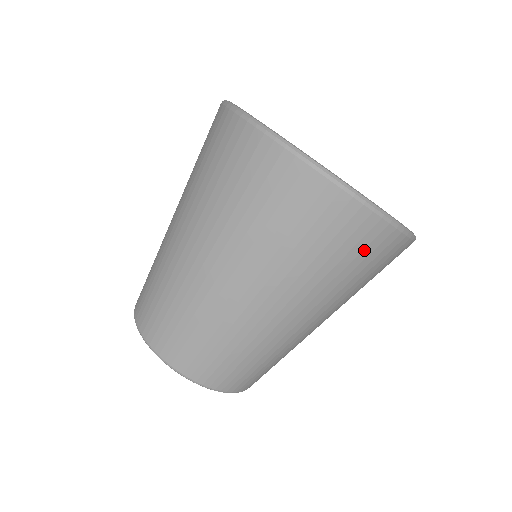
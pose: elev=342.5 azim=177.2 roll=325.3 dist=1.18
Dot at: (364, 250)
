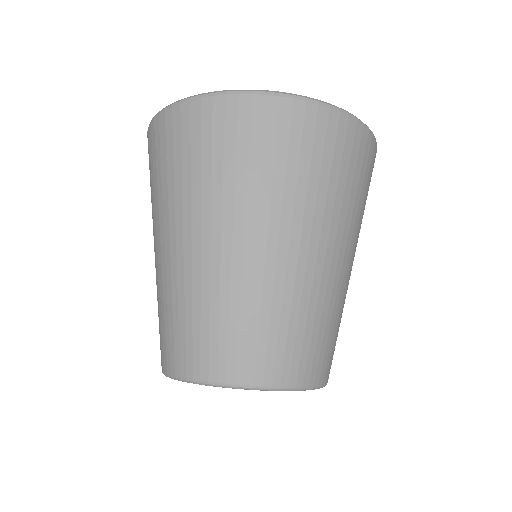
Dot at: (252, 133)
